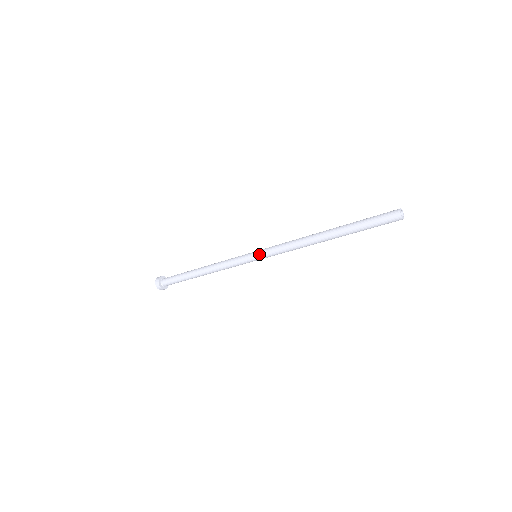
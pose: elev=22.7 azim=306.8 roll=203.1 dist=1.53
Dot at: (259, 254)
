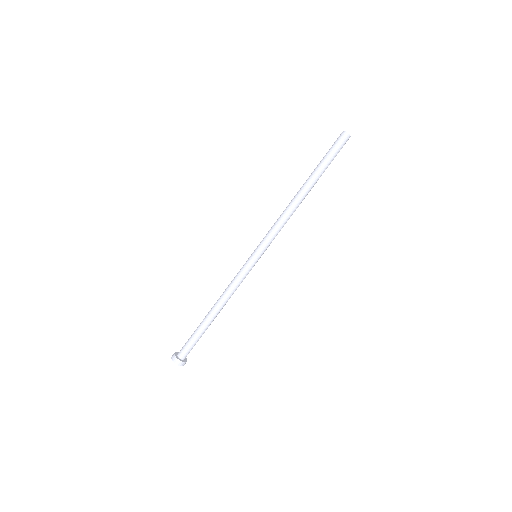
Dot at: (257, 248)
